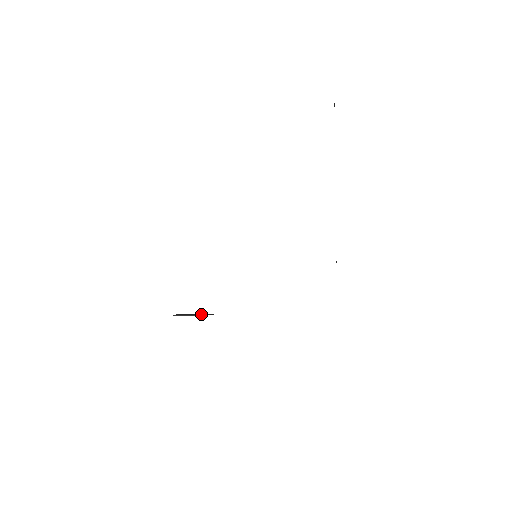
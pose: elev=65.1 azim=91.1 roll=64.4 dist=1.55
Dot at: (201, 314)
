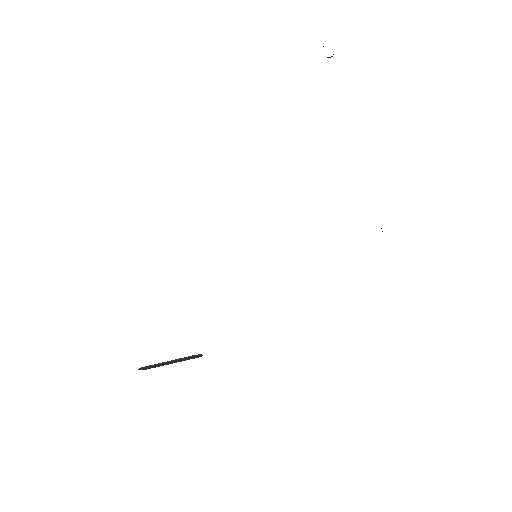
Dot at: (181, 359)
